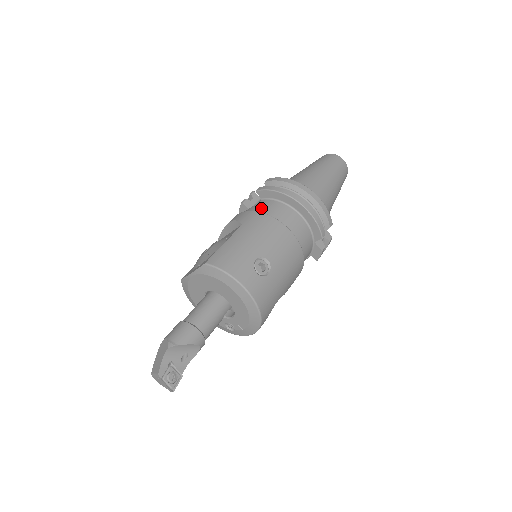
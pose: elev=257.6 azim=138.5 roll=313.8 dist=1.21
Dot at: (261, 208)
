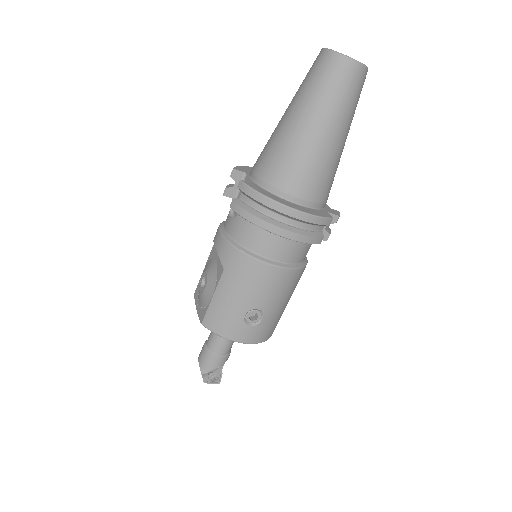
Dot at: (240, 235)
